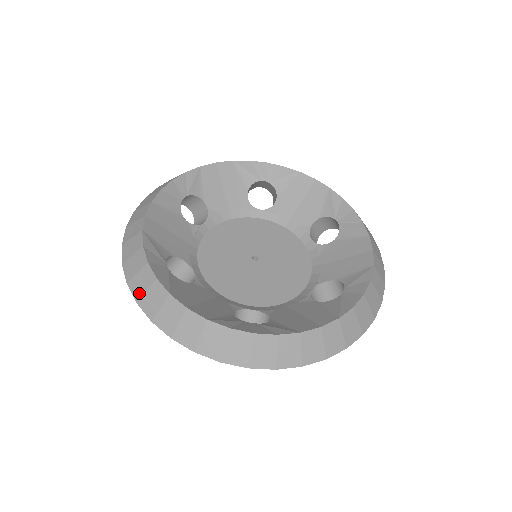
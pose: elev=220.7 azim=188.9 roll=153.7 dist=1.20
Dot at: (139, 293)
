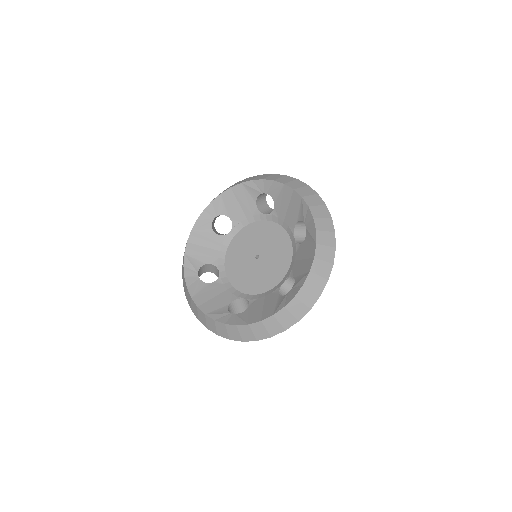
Dot at: (238, 338)
